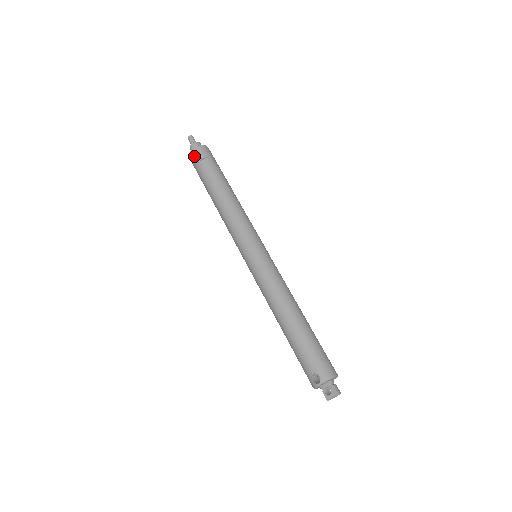
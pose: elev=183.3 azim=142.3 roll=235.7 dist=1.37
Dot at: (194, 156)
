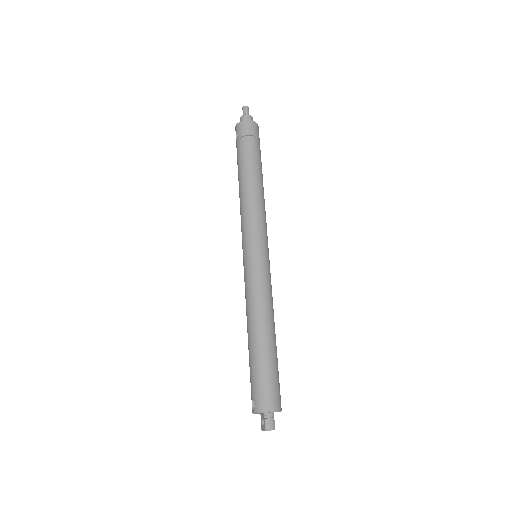
Dot at: (237, 132)
